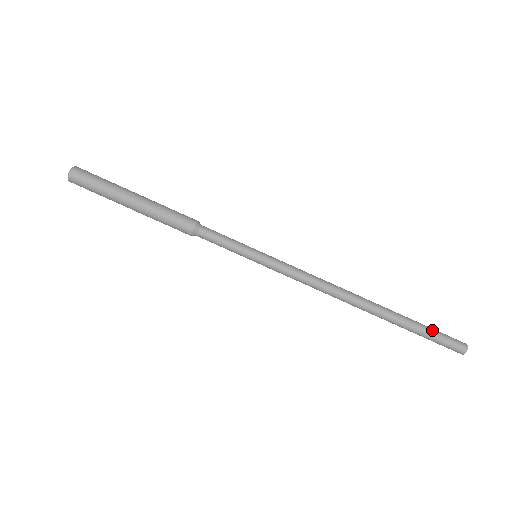
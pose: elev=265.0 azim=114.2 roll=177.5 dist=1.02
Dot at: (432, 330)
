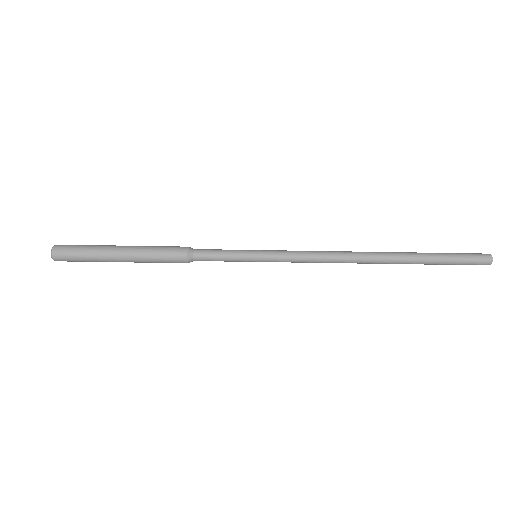
Dot at: (452, 257)
